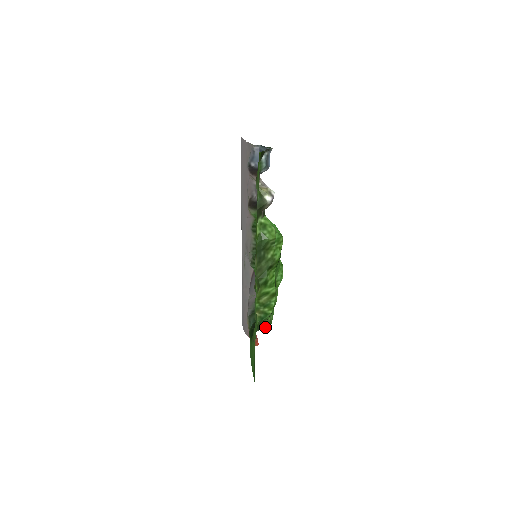
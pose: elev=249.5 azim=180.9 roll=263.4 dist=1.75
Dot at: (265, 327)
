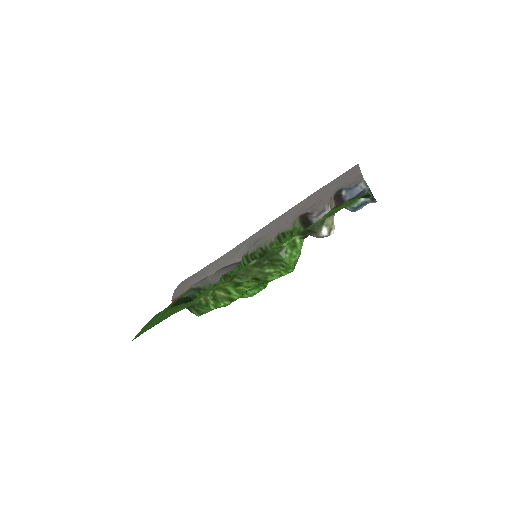
Dot at: (193, 311)
